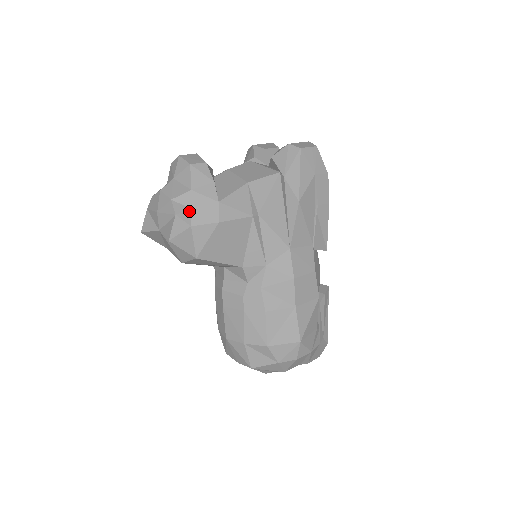
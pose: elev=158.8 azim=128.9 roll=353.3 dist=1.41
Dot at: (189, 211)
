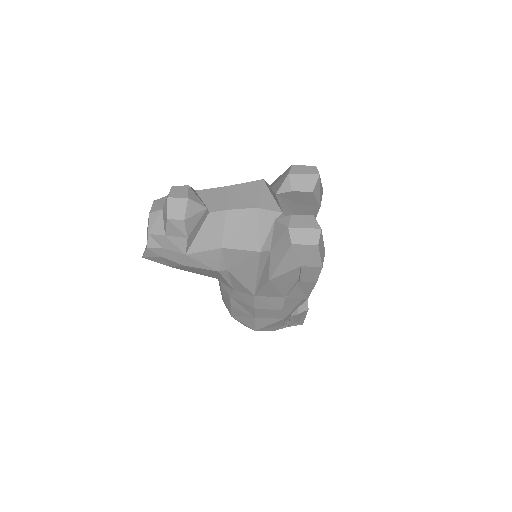
Dot at: (160, 248)
